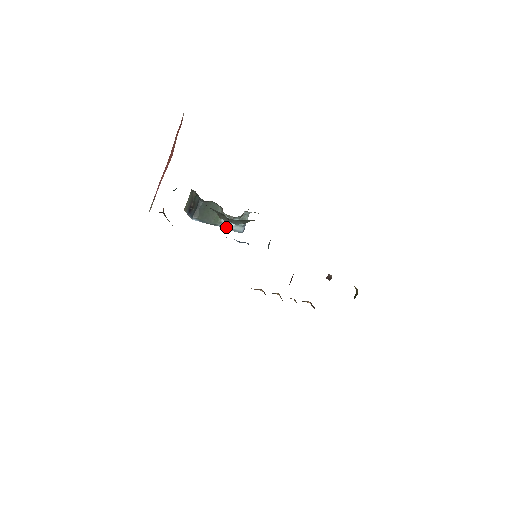
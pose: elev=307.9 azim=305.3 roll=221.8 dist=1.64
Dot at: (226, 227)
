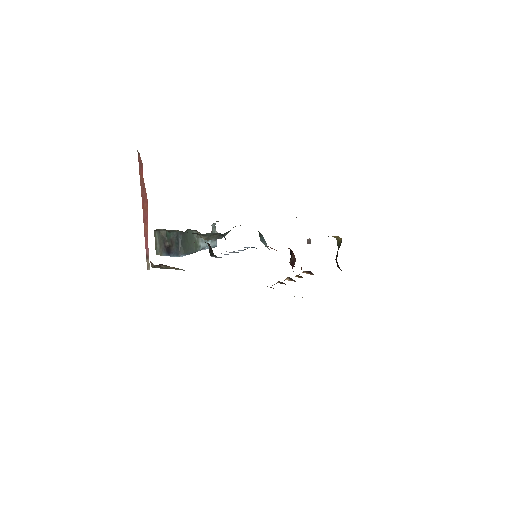
Dot at: (204, 248)
